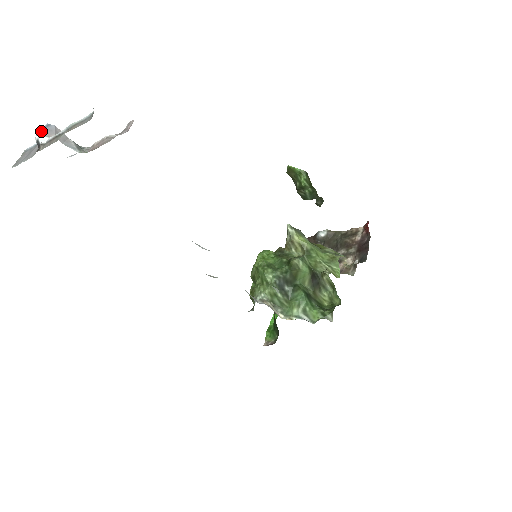
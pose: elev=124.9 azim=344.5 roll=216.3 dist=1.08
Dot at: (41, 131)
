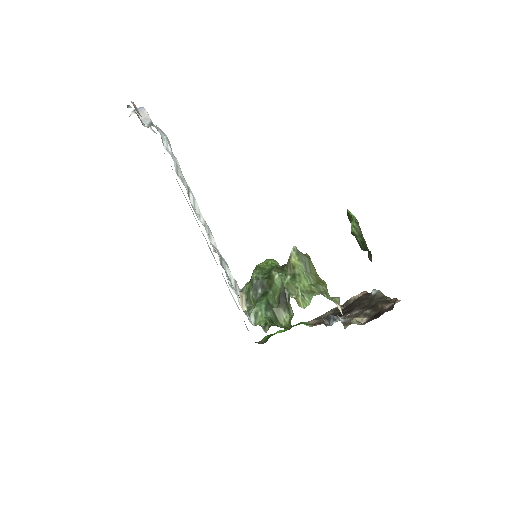
Dot at: occluded
